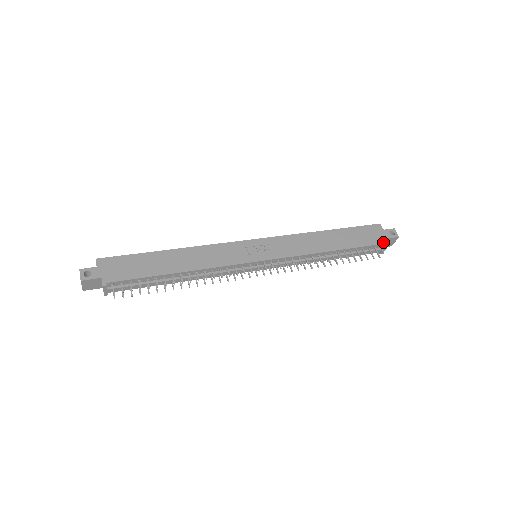
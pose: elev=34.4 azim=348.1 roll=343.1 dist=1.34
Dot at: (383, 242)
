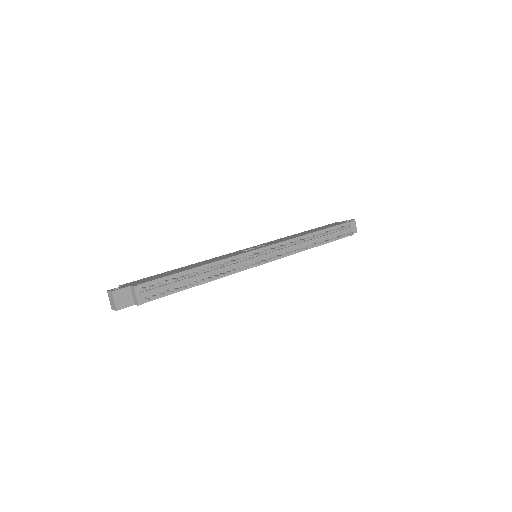
Dot at: (346, 222)
